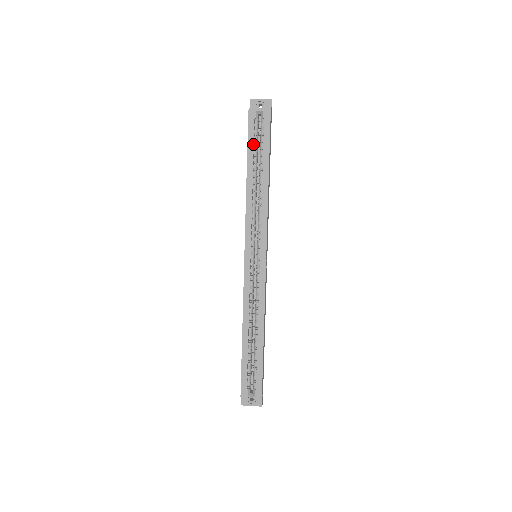
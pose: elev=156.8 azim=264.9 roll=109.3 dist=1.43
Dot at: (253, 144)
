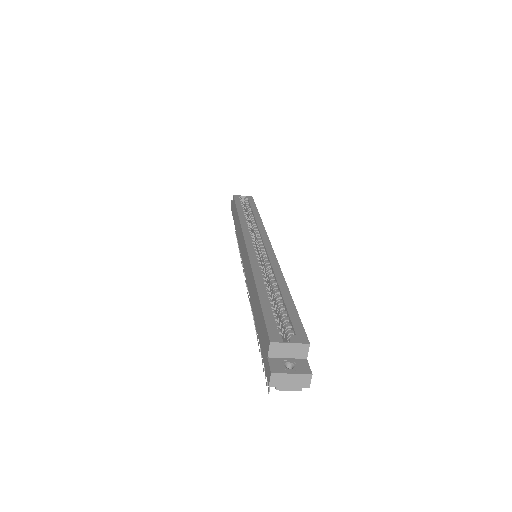
Dot at: (241, 204)
